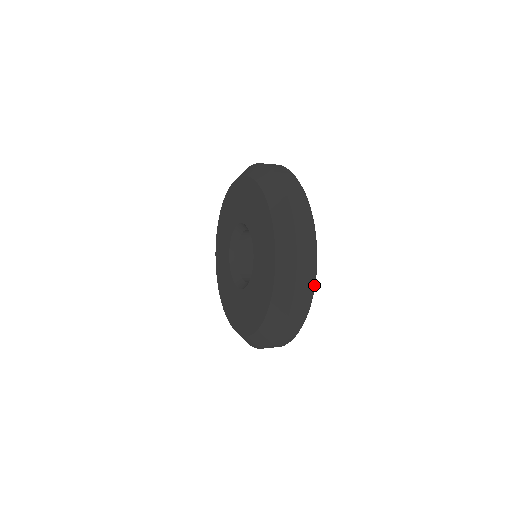
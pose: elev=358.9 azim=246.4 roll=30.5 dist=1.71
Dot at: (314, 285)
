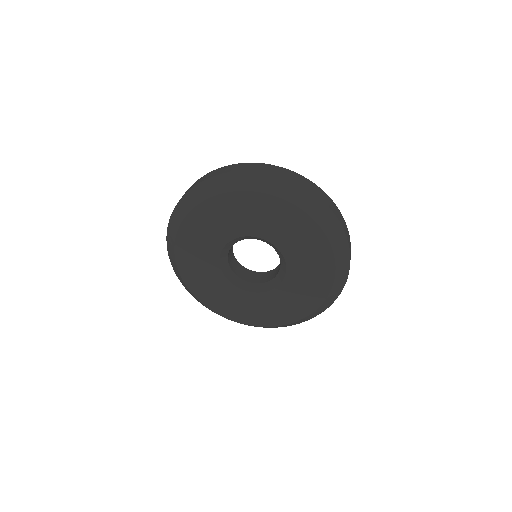
Dot at: occluded
